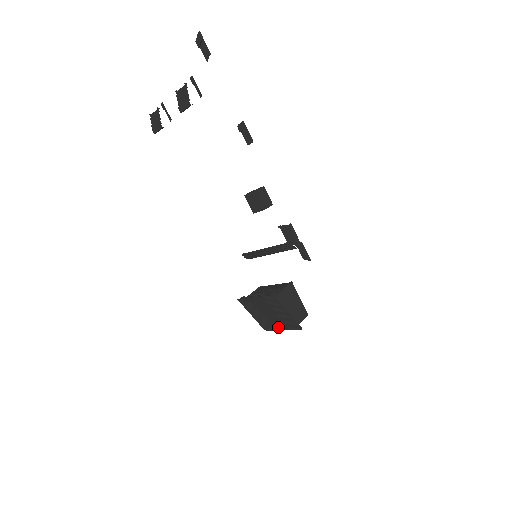
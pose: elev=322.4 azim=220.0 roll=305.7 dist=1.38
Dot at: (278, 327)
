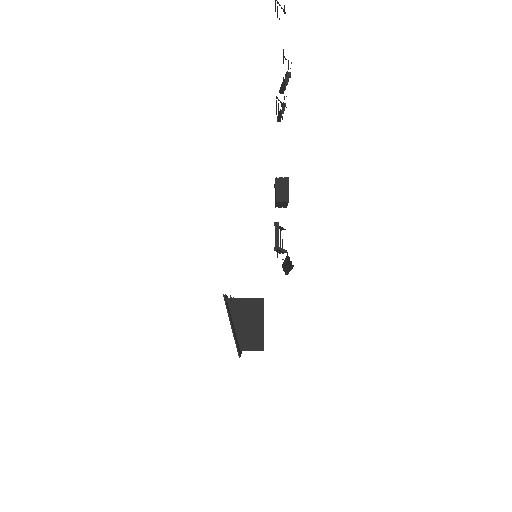
Dot at: occluded
